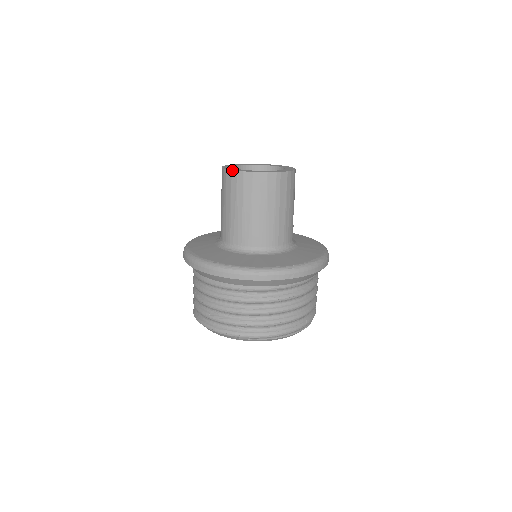
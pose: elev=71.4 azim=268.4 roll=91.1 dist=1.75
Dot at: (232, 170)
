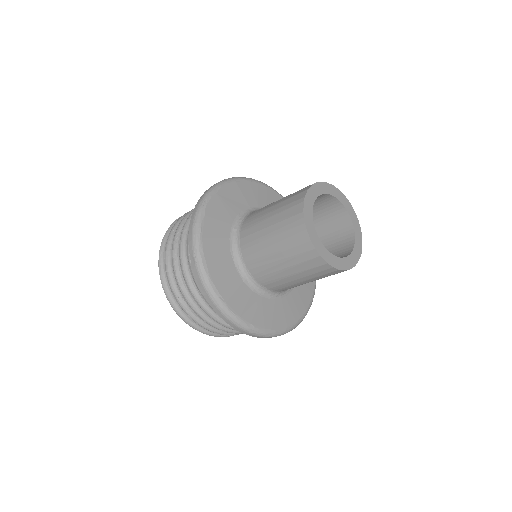
Dot at: (311, 241)
